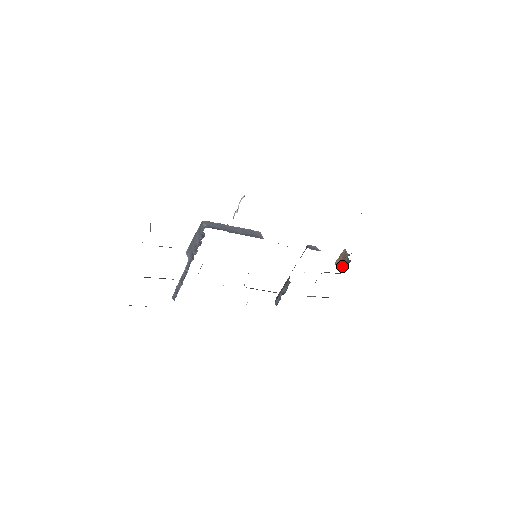
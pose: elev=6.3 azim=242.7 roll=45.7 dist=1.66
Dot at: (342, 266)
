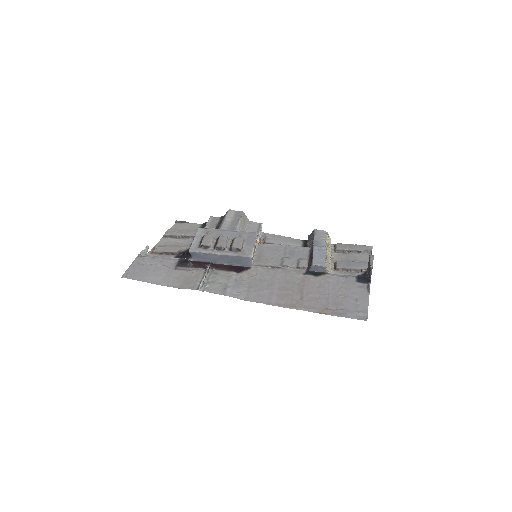
Dot at: (368, 268)
